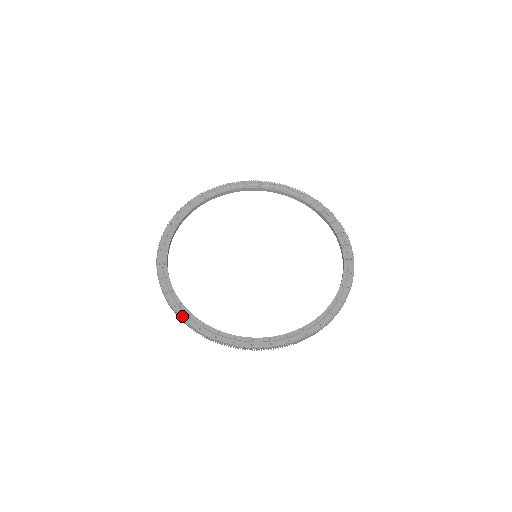
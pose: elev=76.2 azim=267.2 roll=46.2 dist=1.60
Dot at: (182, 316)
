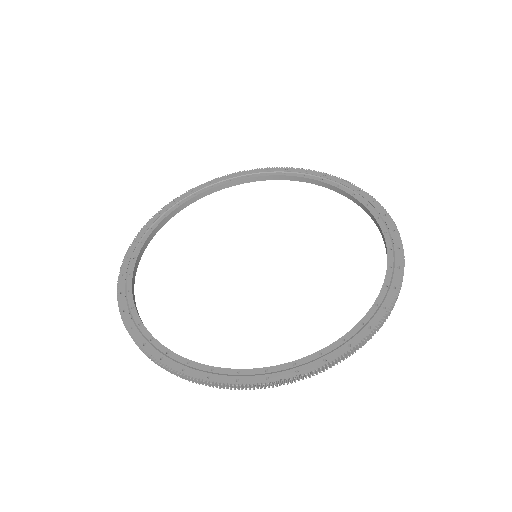
Dot at: (155, 356)
